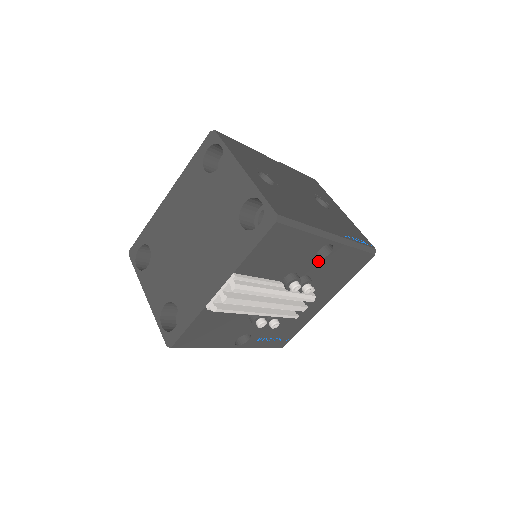
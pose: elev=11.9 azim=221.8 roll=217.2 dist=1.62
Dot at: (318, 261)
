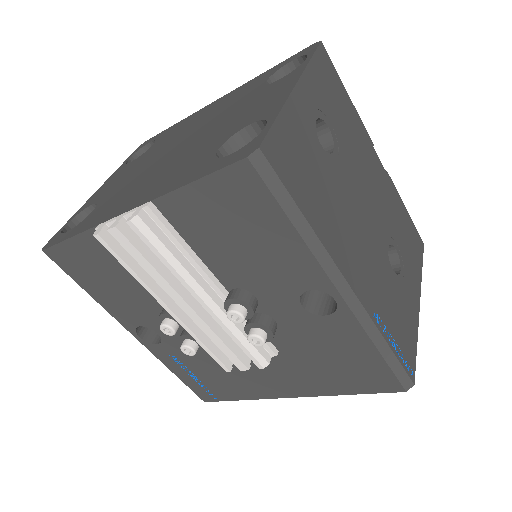
Dot at: (301, 311)
